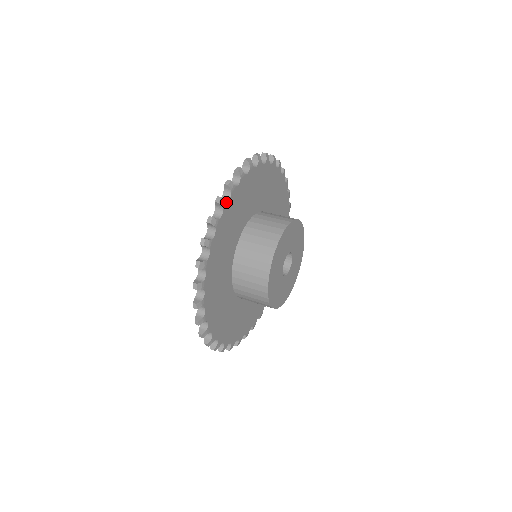
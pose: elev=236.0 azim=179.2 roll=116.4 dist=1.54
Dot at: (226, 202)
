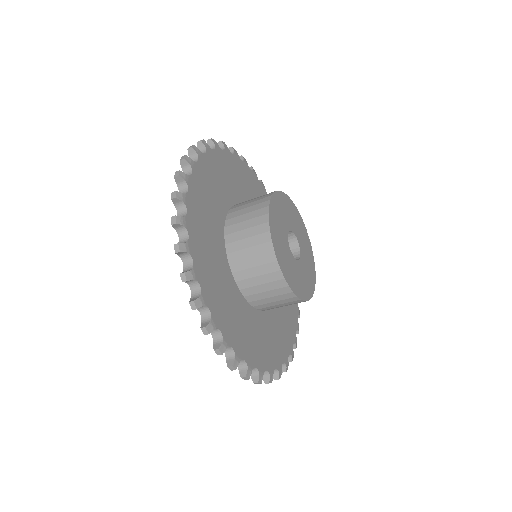
Dot at: (201, 295)
